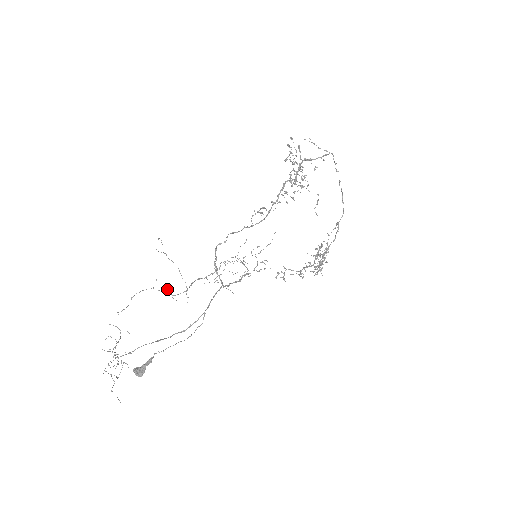
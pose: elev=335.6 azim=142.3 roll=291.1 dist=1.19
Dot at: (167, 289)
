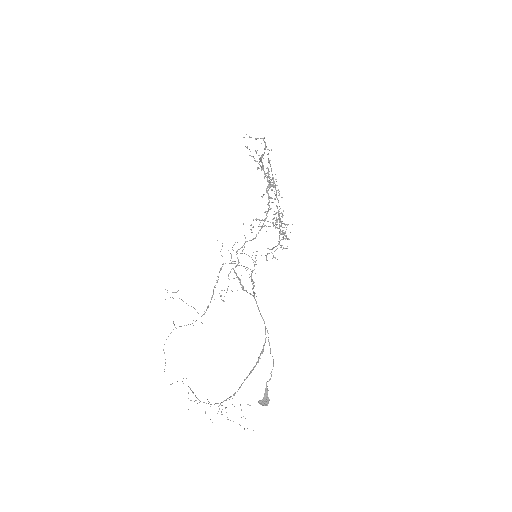
Dot at: occluded
